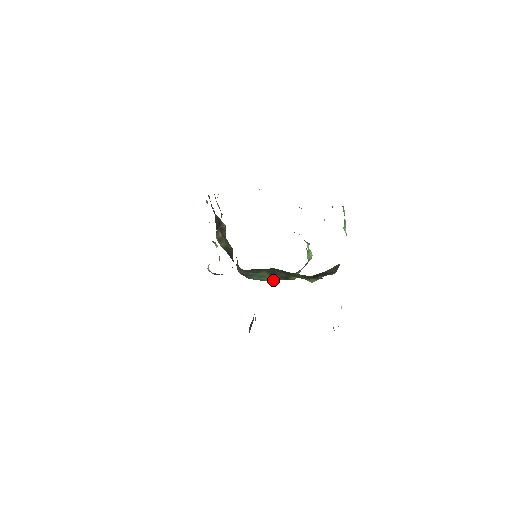
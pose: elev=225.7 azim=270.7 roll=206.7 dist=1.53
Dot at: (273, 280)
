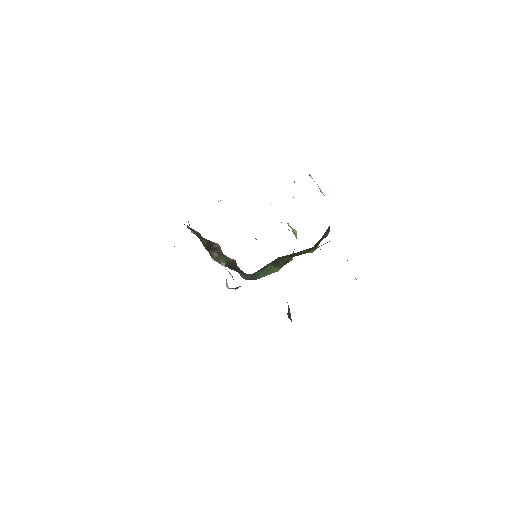
Dot at: (277, 269)
